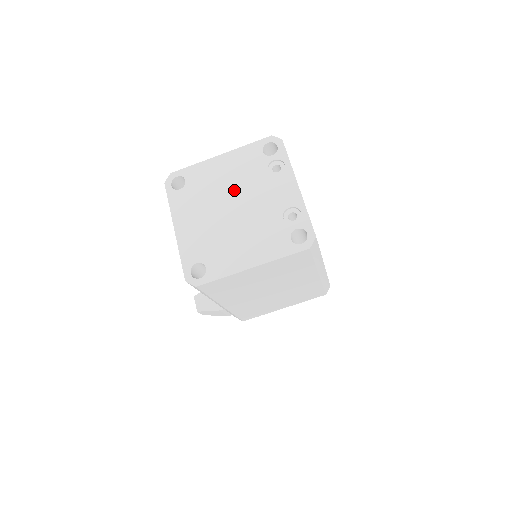
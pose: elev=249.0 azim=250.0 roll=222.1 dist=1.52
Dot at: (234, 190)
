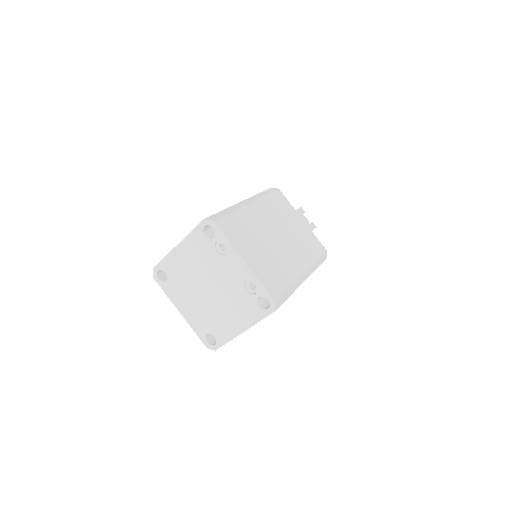
Dot at: (202, 274)
